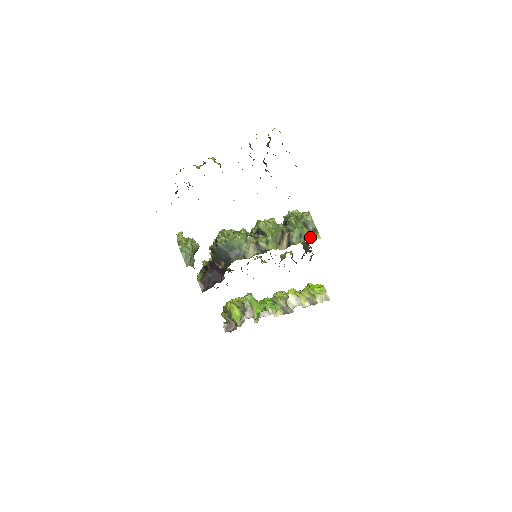
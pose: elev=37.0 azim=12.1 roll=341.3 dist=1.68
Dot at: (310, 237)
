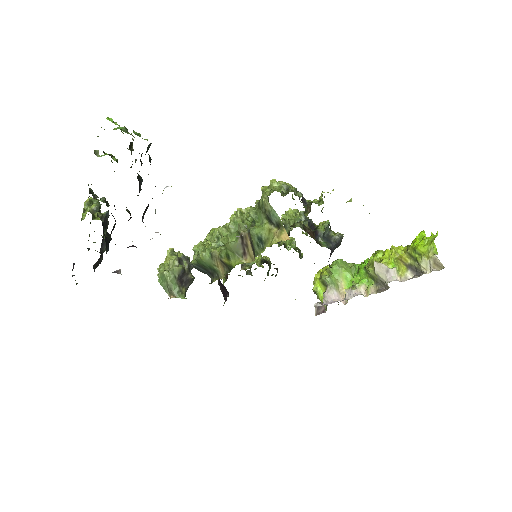
Dot at: (271, 241)
